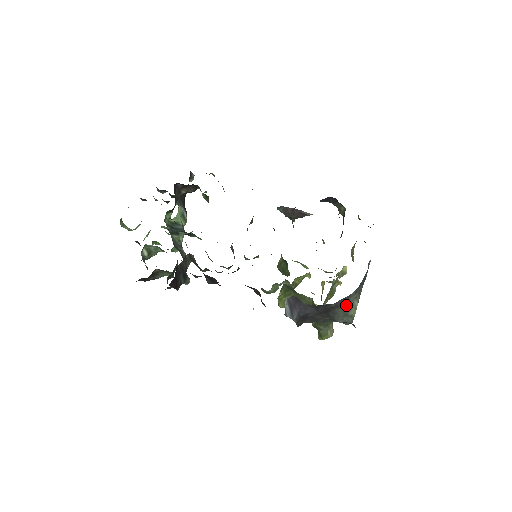
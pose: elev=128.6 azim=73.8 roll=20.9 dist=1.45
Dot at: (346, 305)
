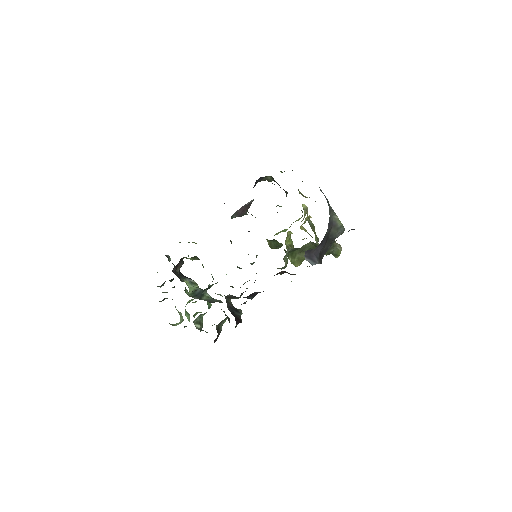
Dot at: (333, 224)
